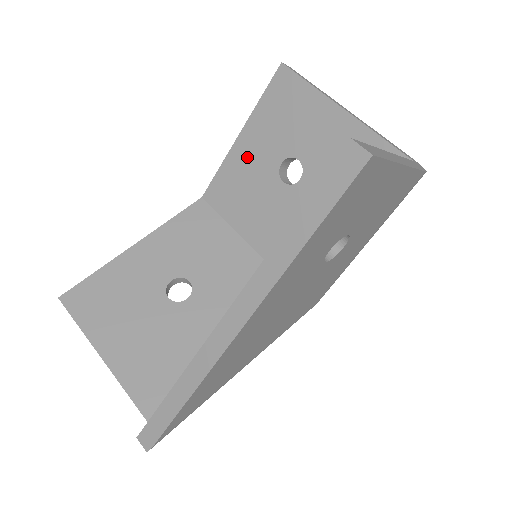
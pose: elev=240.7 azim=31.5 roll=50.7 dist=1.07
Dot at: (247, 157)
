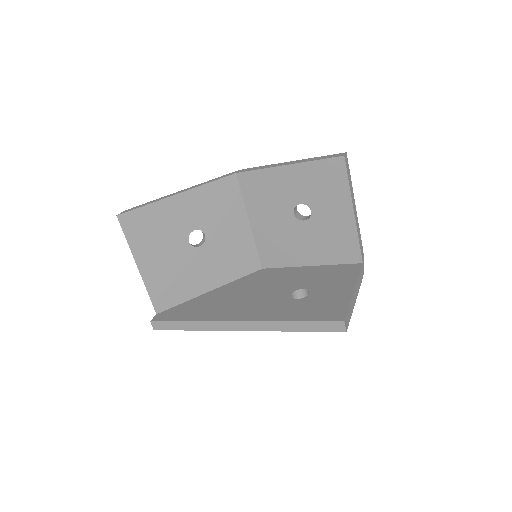
Dot at: (283, 181)
